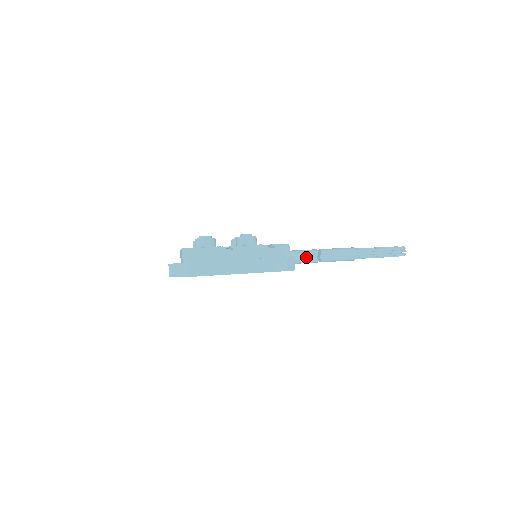
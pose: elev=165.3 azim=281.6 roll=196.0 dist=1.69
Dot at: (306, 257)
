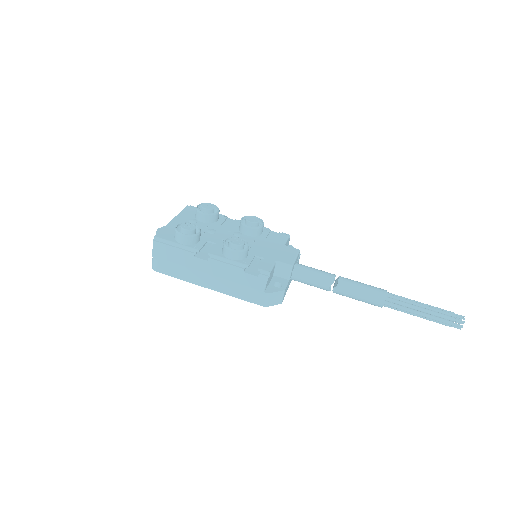
Dot at: (314, 283)
